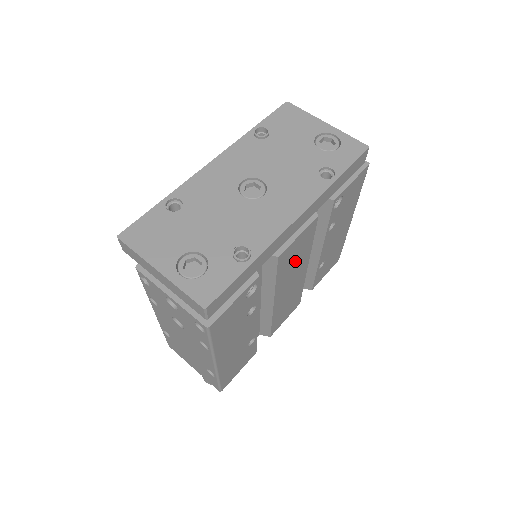
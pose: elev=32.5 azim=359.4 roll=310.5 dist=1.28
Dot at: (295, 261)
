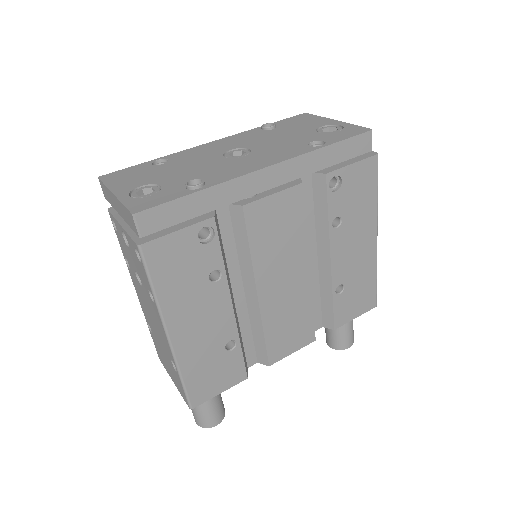
Dot at: (280, 240)
